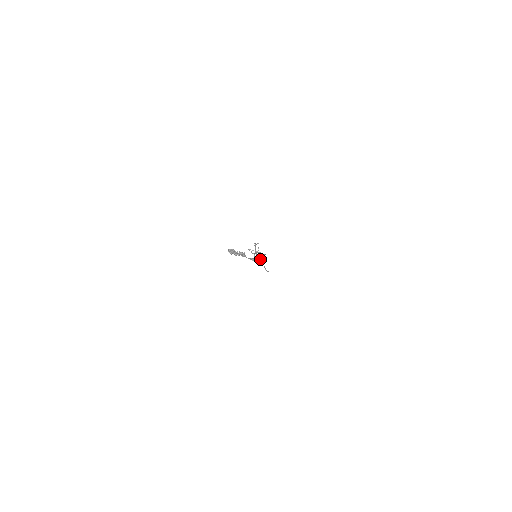
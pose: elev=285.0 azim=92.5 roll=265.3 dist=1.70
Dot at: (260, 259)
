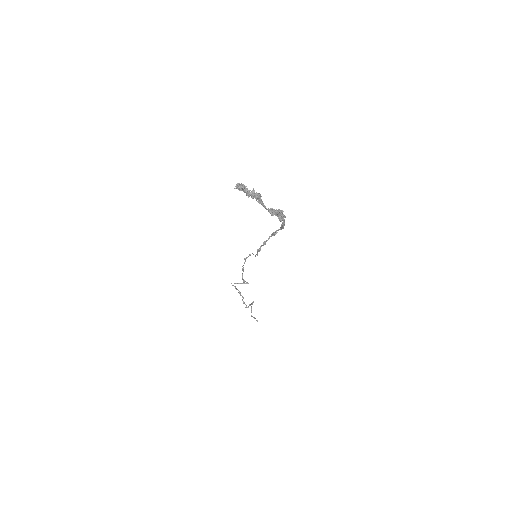
Dot at: (280, 214)
